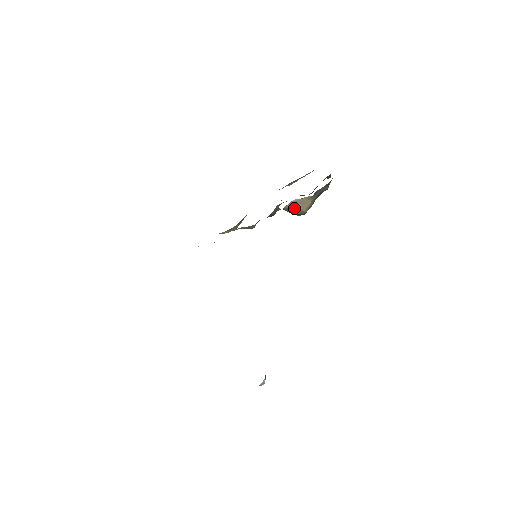
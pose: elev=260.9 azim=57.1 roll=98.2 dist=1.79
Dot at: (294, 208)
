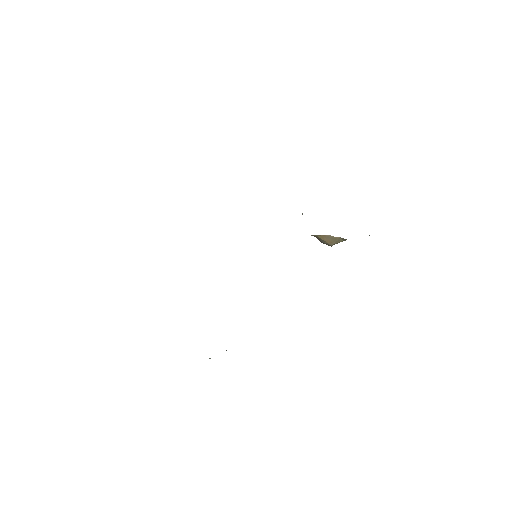
Dot at: (323, 239)
